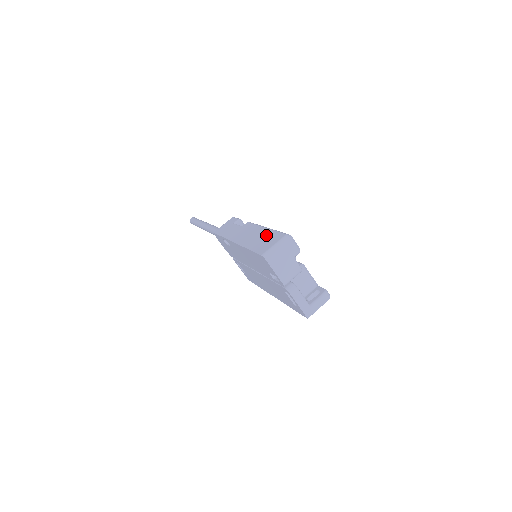
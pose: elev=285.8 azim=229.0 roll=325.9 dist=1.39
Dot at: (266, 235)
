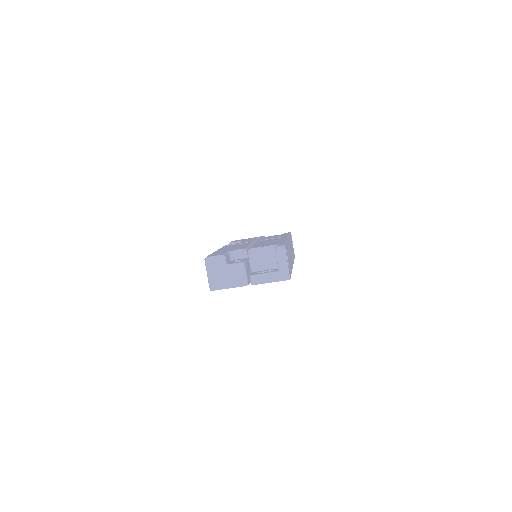
Dot at: occluded
